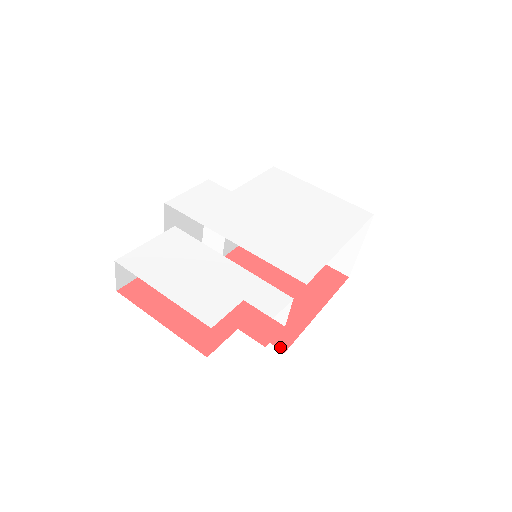
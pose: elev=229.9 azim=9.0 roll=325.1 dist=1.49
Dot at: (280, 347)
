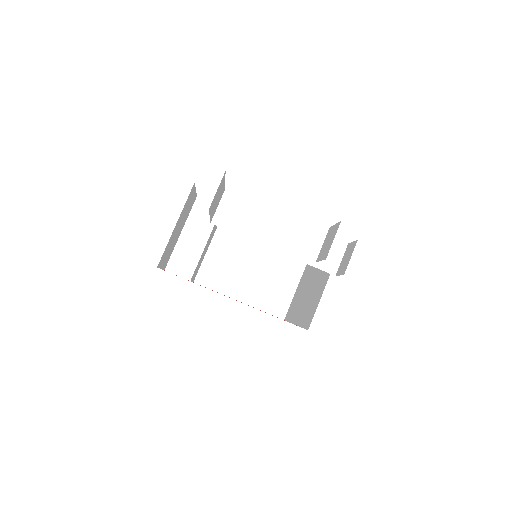
Dot at: occluded
